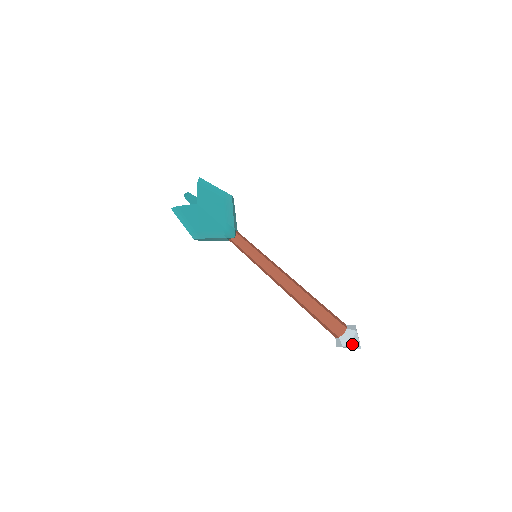
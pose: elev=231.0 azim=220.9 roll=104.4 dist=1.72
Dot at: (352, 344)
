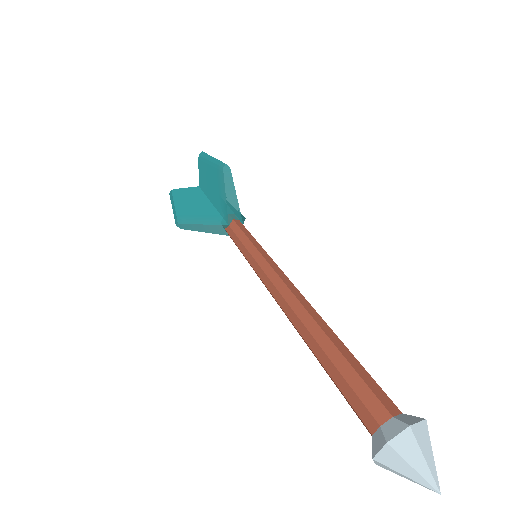
Dot at: (398, 459)
